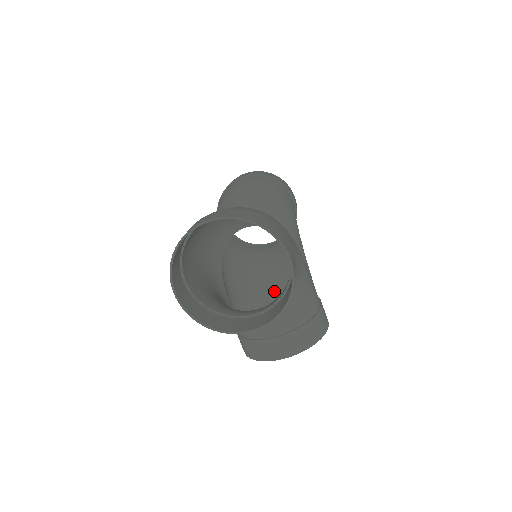
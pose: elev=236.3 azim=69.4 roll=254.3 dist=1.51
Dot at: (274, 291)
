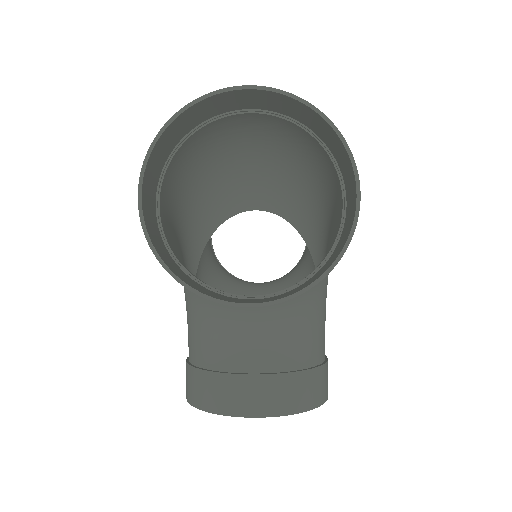
Dot at: occluded
